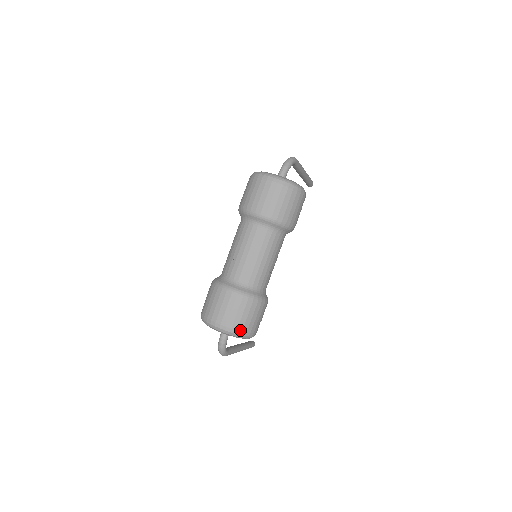
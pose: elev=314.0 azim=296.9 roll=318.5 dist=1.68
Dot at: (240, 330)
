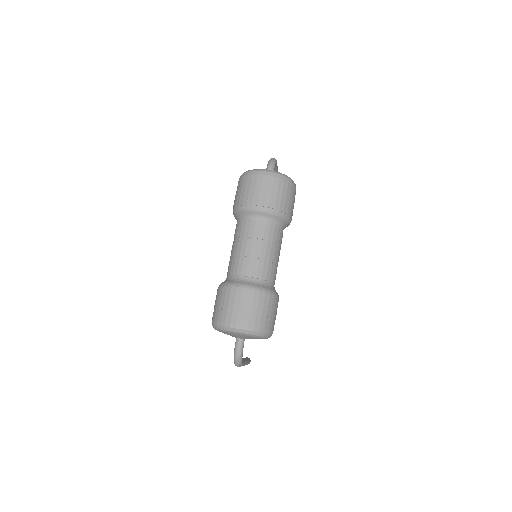
Dot at: (262, 328)
